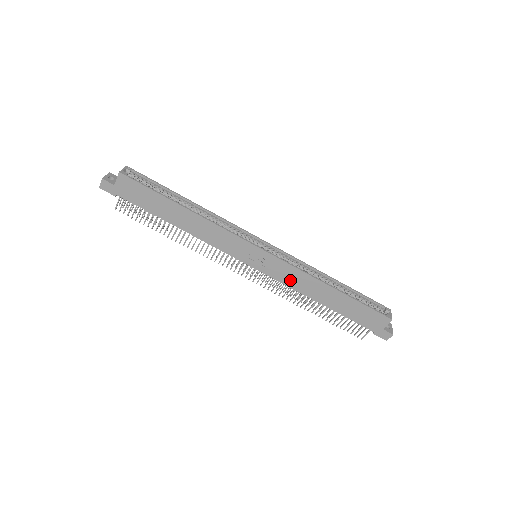
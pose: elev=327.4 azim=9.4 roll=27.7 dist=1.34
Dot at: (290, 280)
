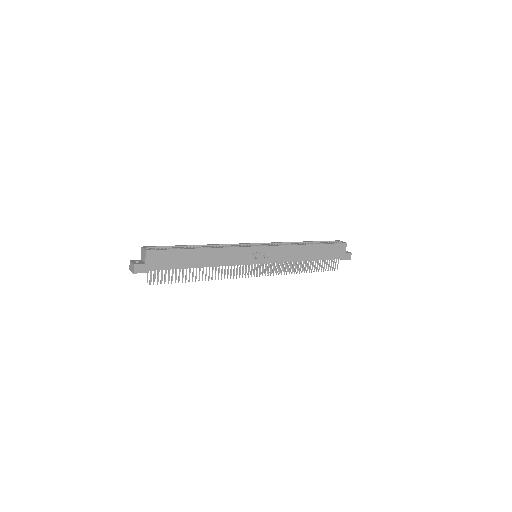
Dot at: (285, 257)
